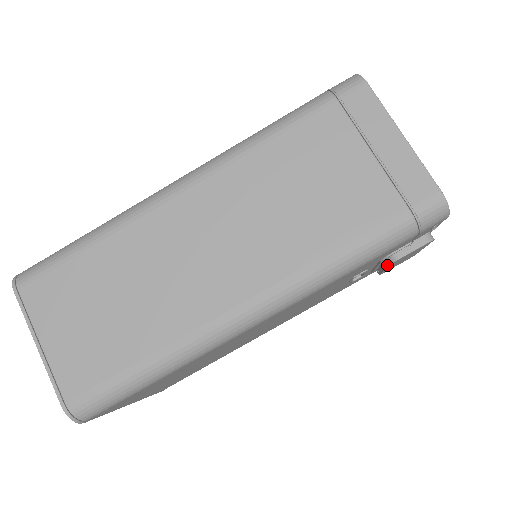
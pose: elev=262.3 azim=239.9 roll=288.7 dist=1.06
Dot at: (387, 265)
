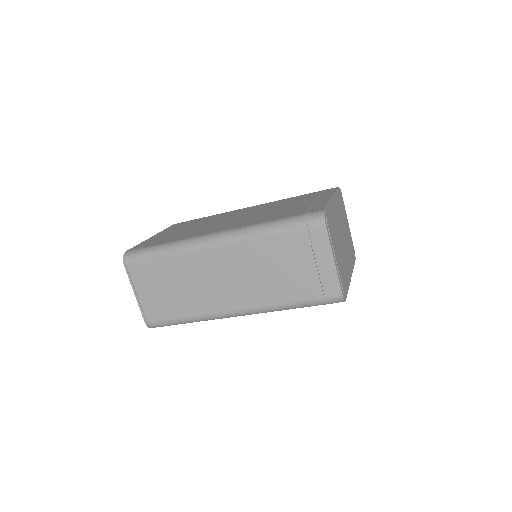
Dot at: occluded
